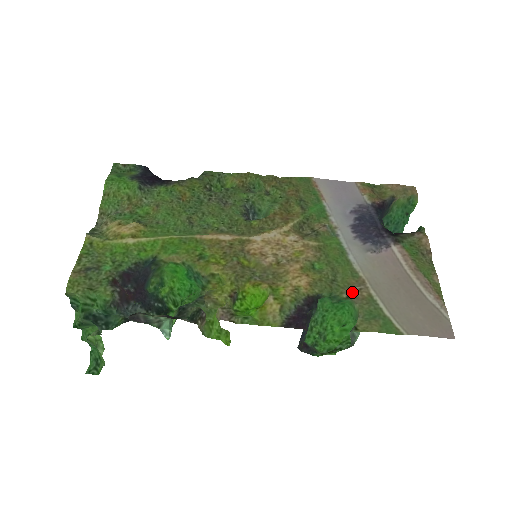
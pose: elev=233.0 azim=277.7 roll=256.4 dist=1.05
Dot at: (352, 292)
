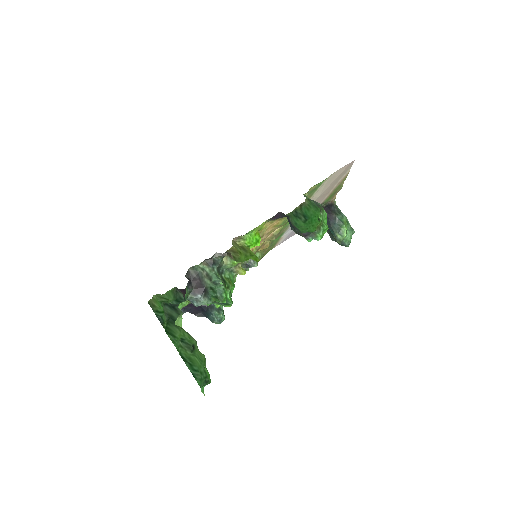
Dot at: (301, 204)
